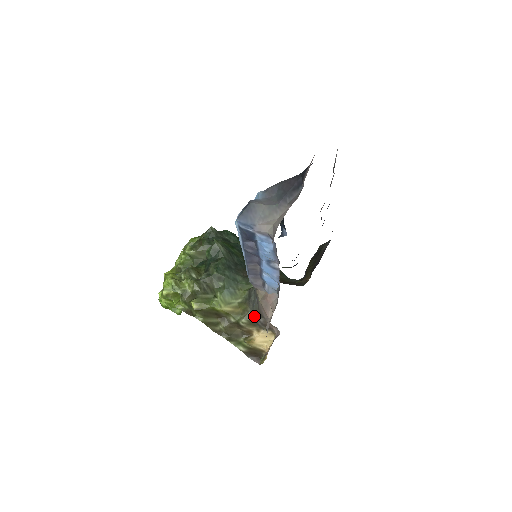
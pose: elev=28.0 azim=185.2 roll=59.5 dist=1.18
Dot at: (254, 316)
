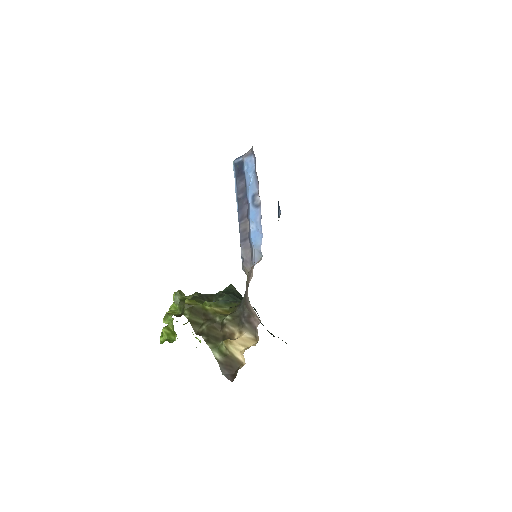
Dot at: (240, 313)
